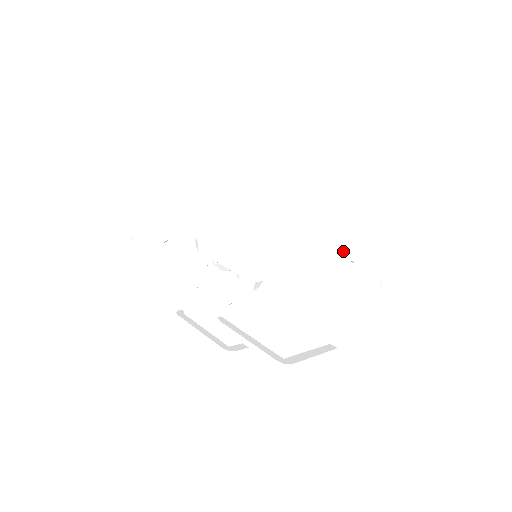
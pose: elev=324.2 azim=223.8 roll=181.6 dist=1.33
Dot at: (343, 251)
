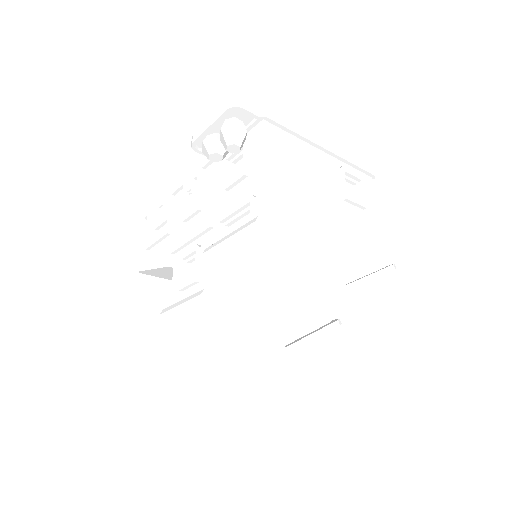
Dot at: (329, 177)
